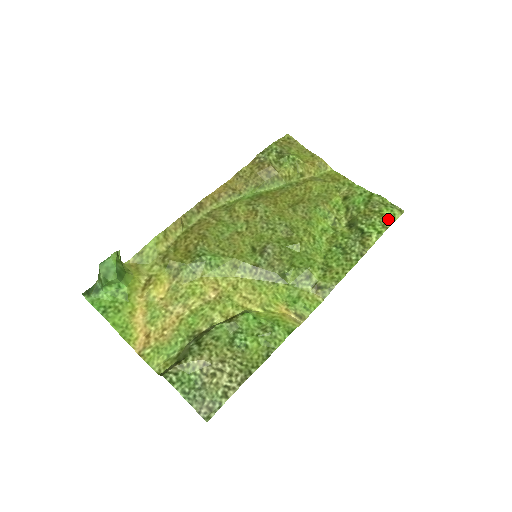
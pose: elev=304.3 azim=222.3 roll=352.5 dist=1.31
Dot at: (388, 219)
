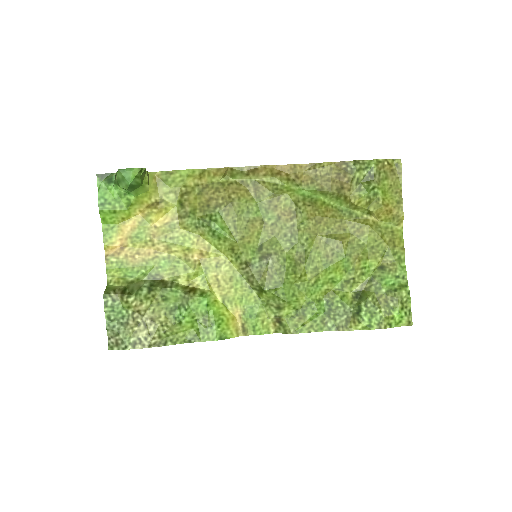
Dot at: (390, 321)
